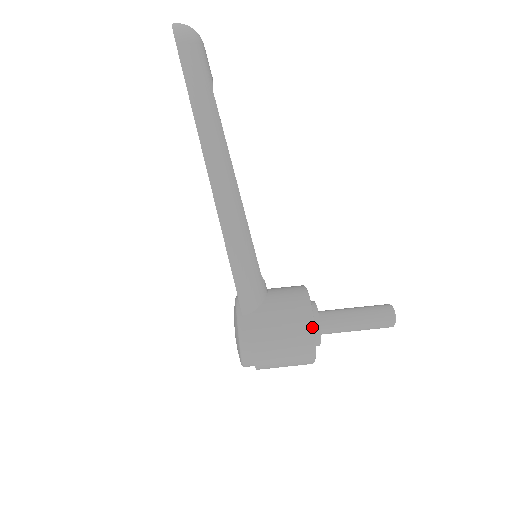
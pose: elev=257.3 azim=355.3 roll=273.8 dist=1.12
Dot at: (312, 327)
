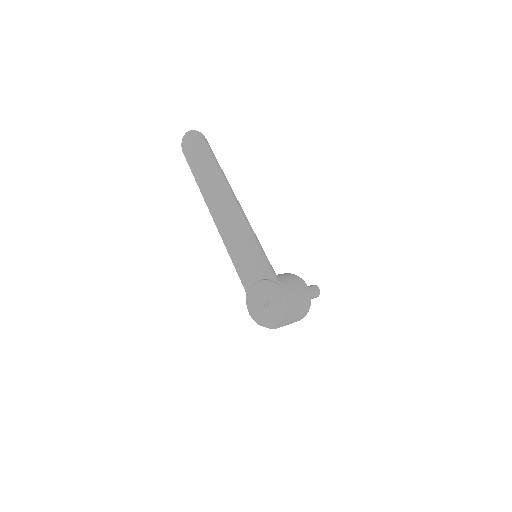
Dot at: occluded
